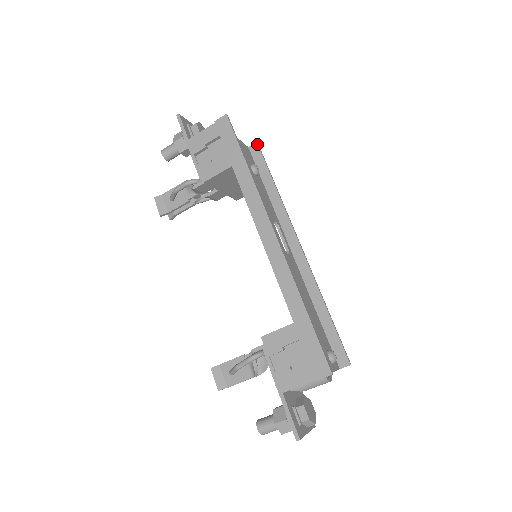
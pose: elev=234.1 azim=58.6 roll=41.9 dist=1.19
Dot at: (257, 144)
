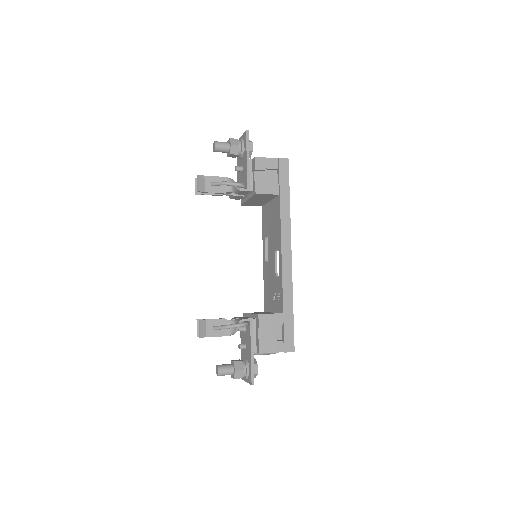
Dot at: occluded
